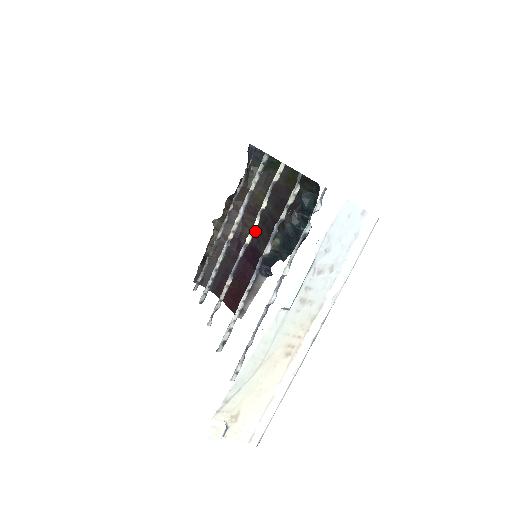
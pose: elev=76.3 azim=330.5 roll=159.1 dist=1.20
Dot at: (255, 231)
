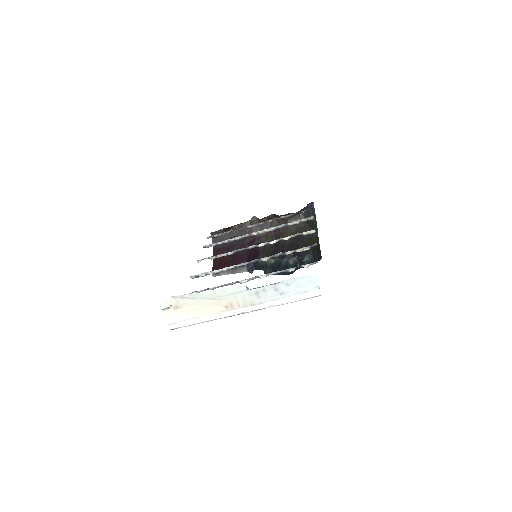
Dot at: (268, 244)
